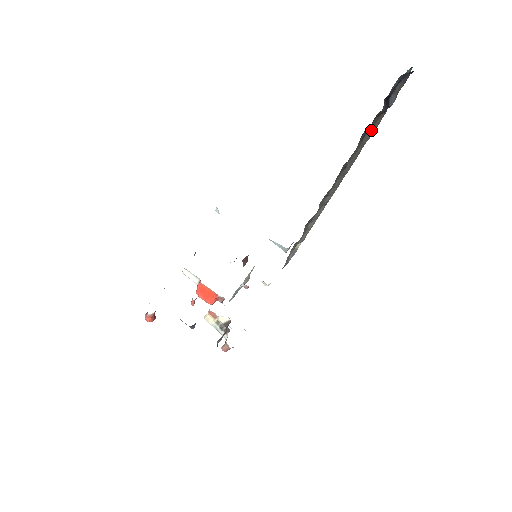
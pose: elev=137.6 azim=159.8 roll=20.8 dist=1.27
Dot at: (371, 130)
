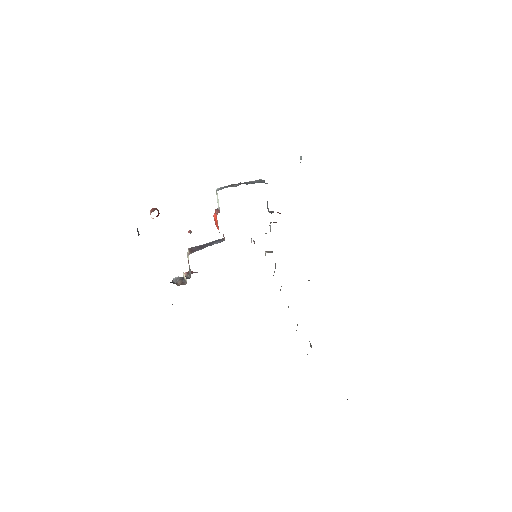
Dot at: occluded
